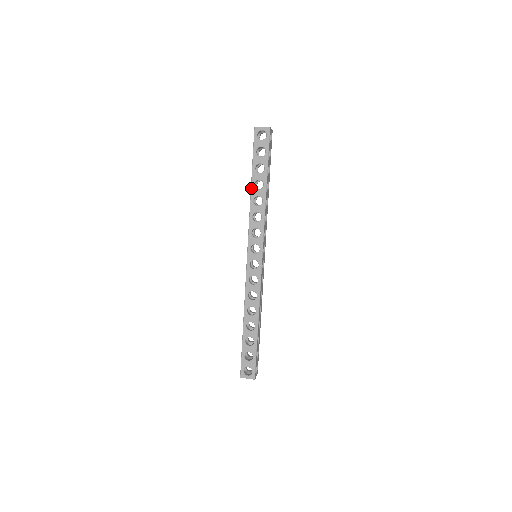
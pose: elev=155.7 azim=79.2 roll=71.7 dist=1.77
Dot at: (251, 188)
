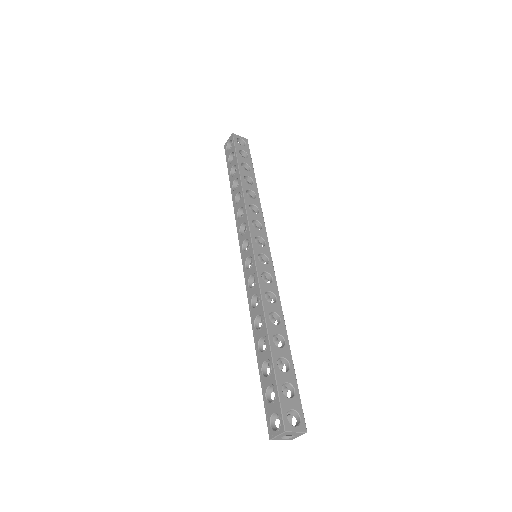
Dot at: (241, 180)
